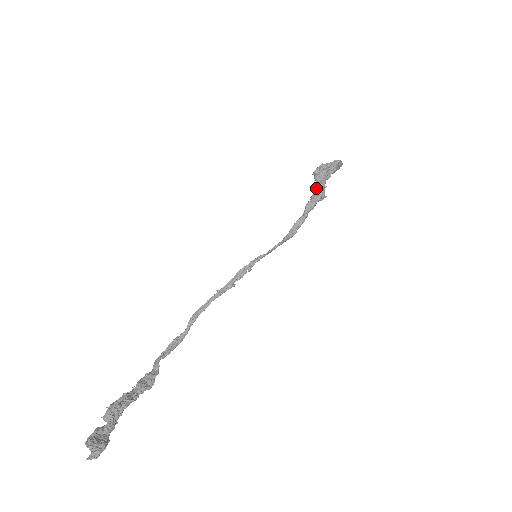
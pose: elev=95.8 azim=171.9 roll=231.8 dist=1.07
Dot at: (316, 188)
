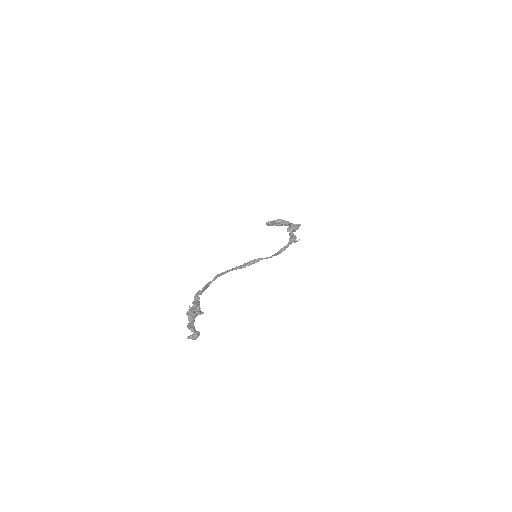
Dot at: (295, 235)
